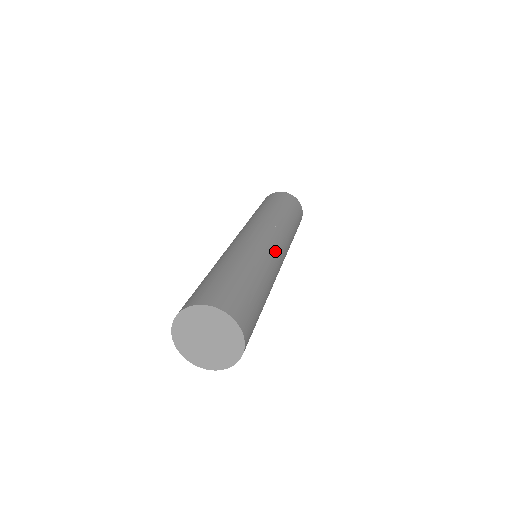
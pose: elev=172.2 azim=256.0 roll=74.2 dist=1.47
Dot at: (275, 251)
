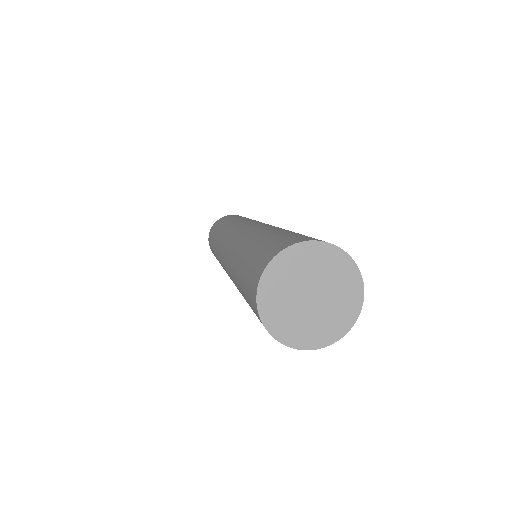
Dot at: occluded
